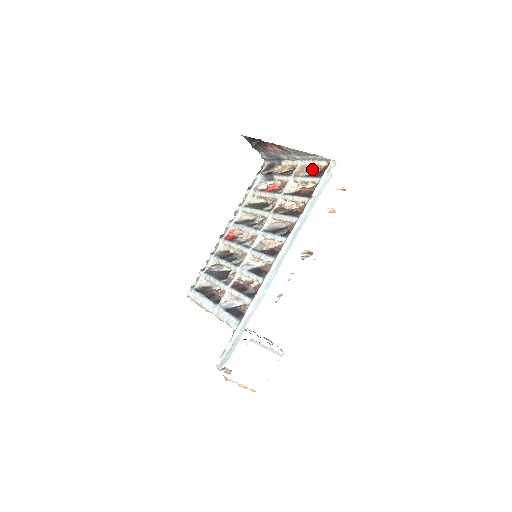
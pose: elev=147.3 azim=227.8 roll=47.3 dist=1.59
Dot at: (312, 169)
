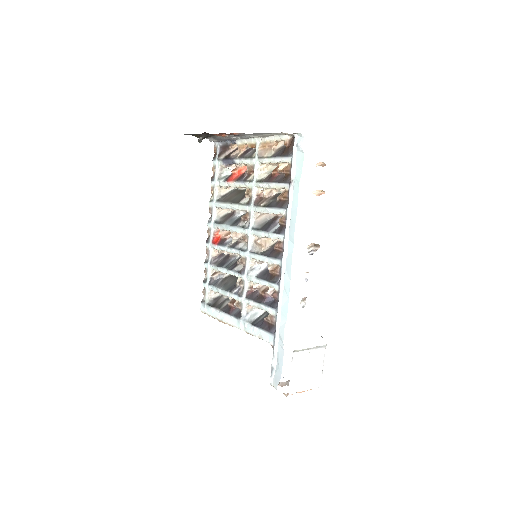
Dot at: (275, 145)
